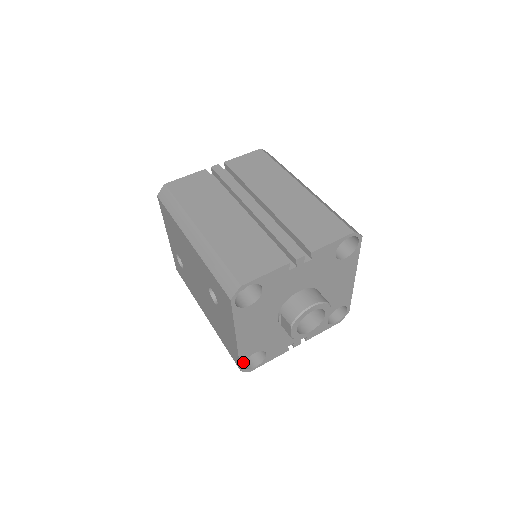
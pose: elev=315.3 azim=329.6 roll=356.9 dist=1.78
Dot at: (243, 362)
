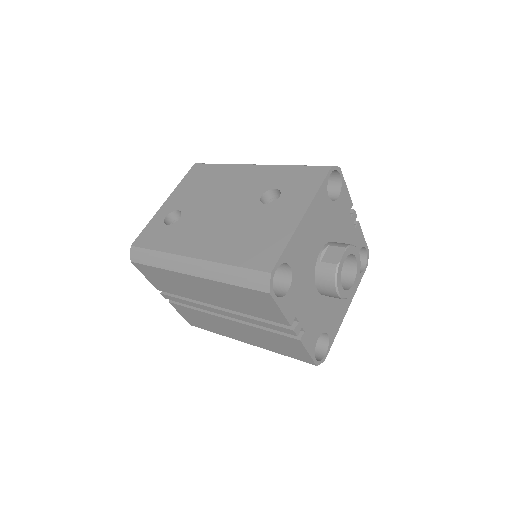
Dot at: (281, 262)
